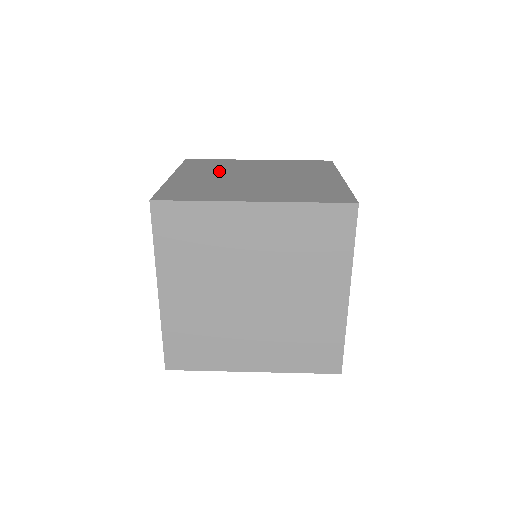
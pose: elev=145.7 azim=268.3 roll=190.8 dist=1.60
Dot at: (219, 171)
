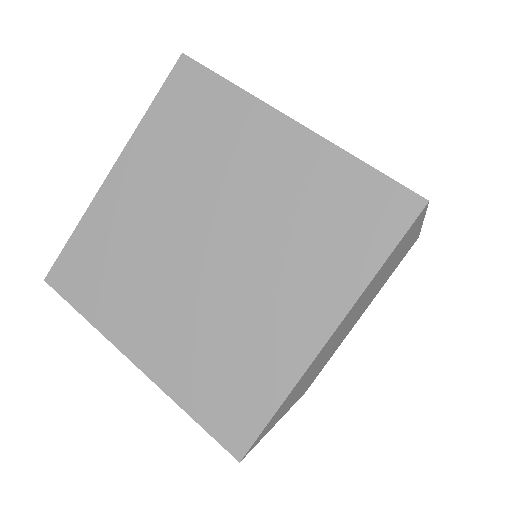
Dot at: (180, 178)
